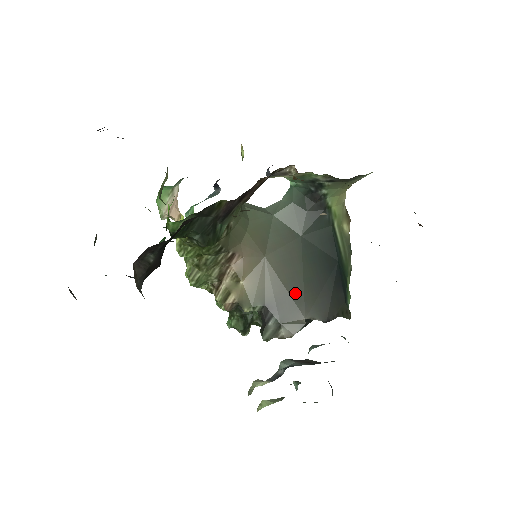
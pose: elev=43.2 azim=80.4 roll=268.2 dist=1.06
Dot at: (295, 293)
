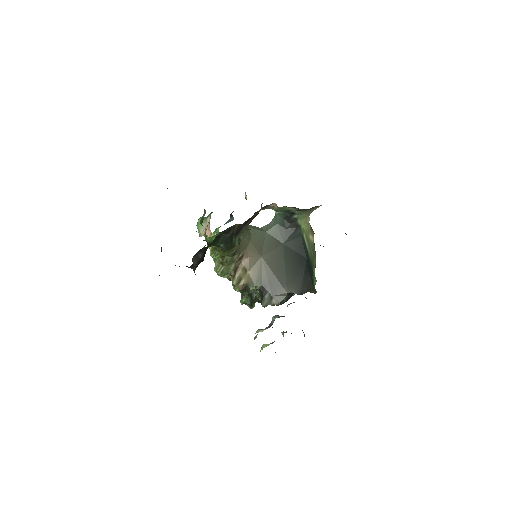
Dot at: (280, 278)
